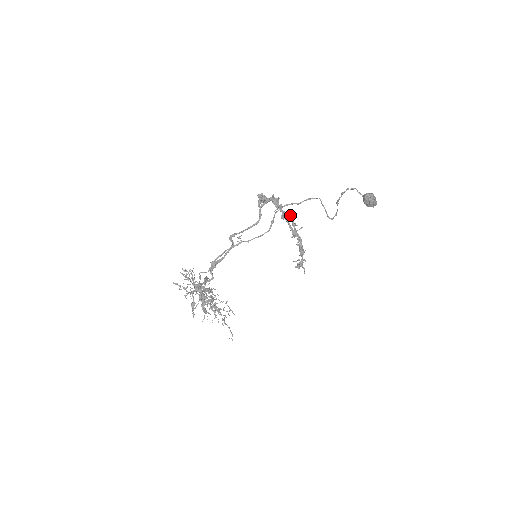
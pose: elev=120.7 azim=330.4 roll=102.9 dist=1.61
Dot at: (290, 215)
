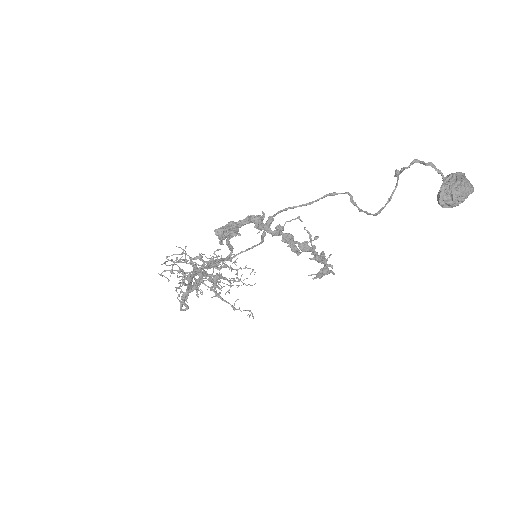
Dot at: (285, 238)
